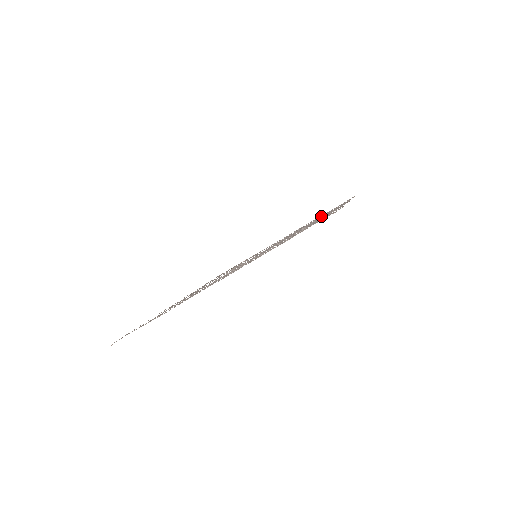
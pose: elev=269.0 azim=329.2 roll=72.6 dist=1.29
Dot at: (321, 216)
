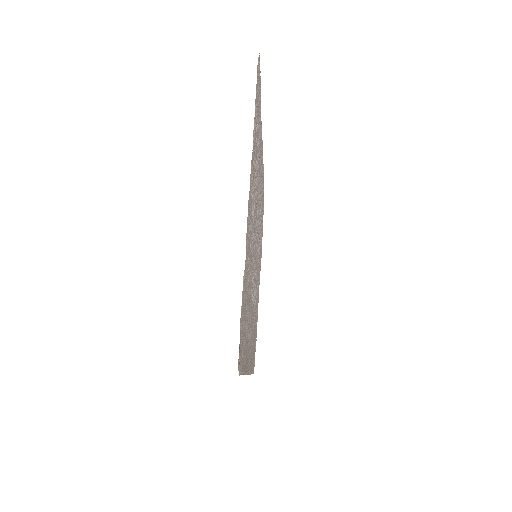
Dot at: occluded
